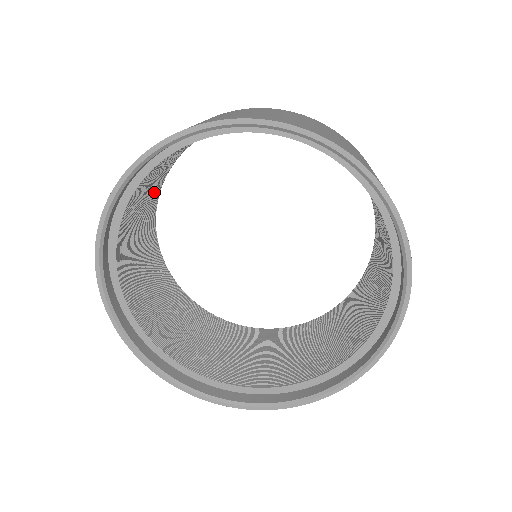
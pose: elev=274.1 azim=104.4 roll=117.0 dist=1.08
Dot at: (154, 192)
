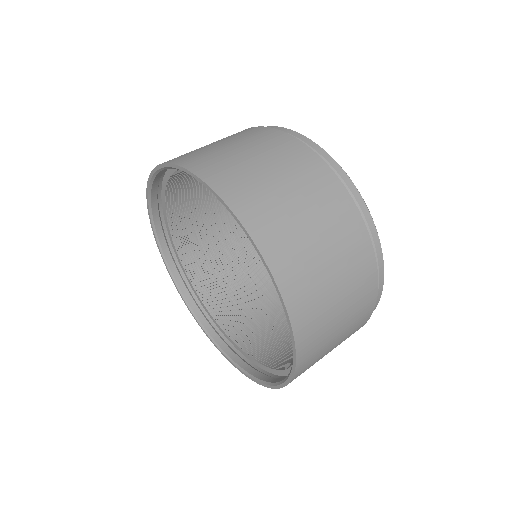
Dot at: occluded
